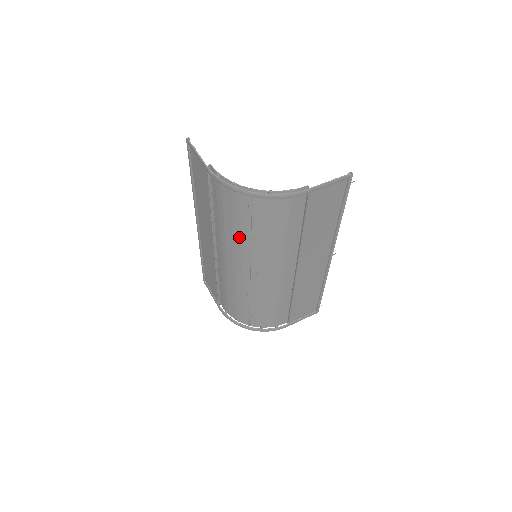
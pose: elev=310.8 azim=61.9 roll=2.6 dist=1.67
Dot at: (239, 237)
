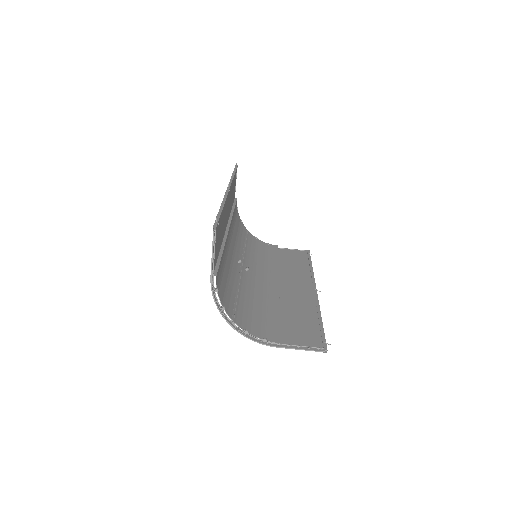
Dot at: (232, 277)
